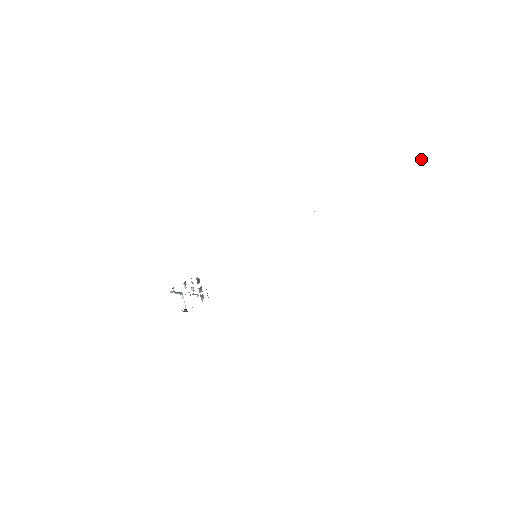
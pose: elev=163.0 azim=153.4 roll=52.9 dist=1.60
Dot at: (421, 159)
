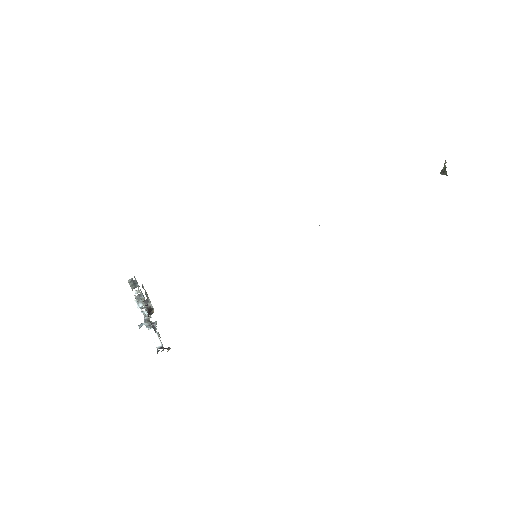
Dot at: (441, 173)
